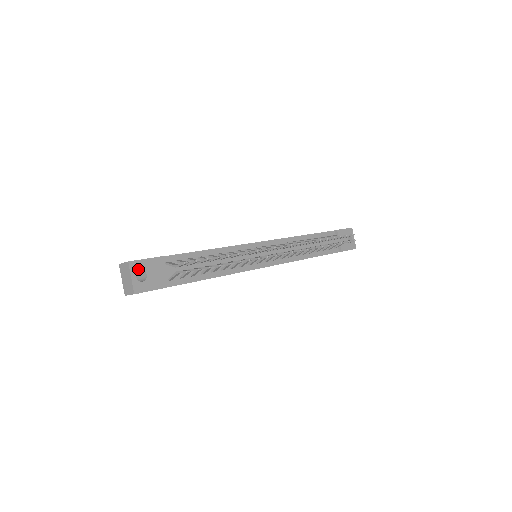
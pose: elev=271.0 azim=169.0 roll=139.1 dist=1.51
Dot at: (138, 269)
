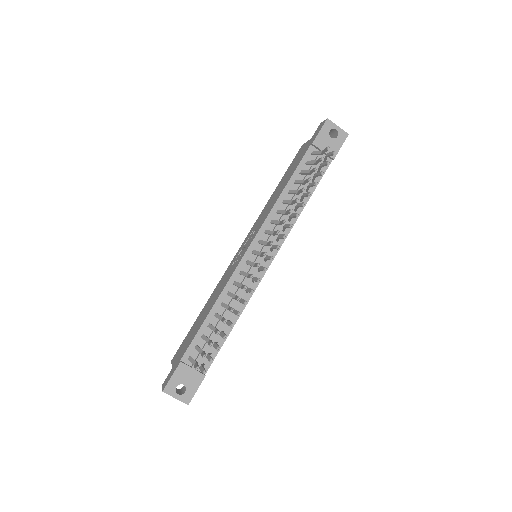
Dot at: (174, 388)
